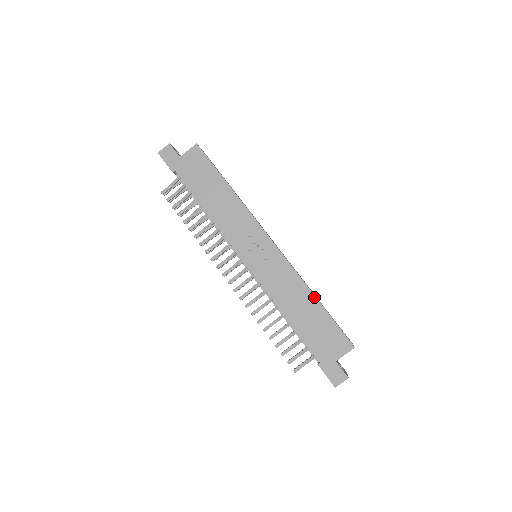
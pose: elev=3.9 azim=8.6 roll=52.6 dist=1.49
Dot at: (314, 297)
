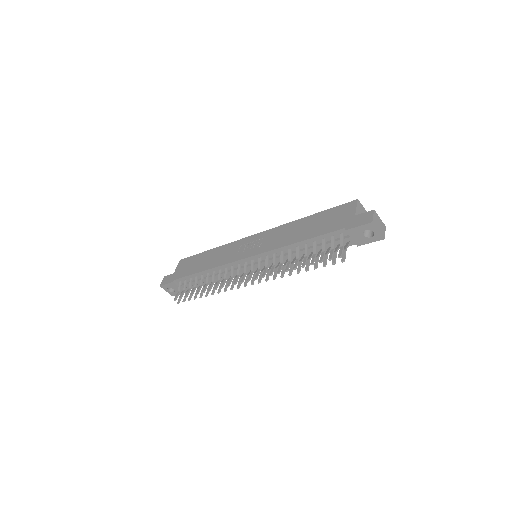
Dot at: (305, 218)
